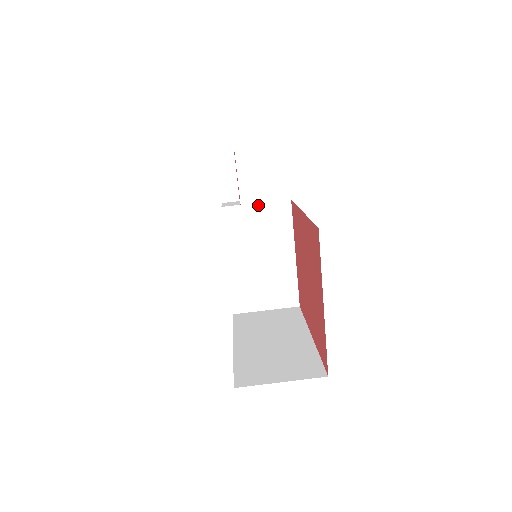
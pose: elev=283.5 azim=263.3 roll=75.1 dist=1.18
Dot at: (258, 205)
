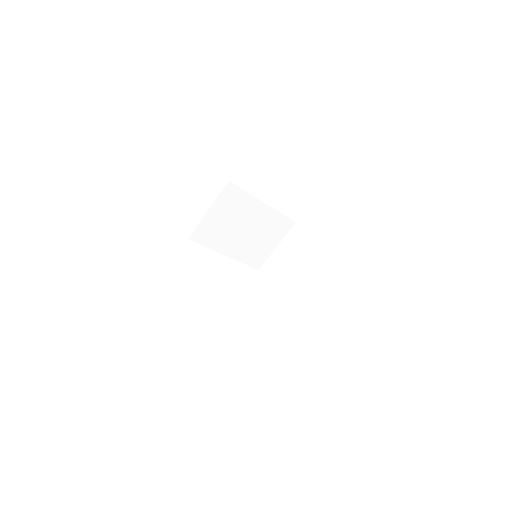
Dot at: (211, 209)
